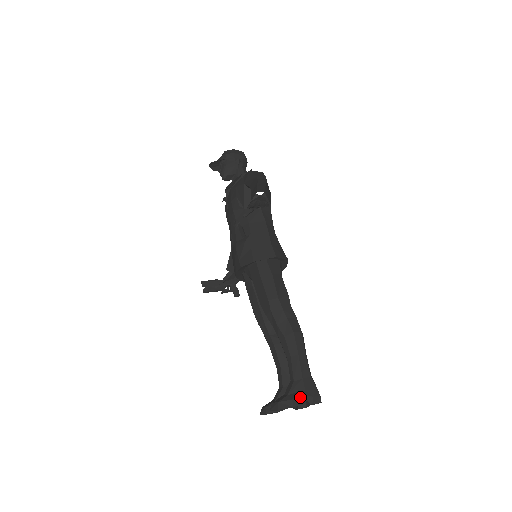
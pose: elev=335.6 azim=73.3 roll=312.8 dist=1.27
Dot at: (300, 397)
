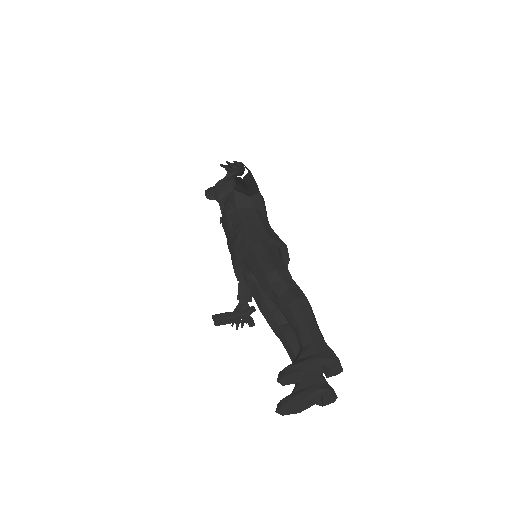
Dot at: (312, 360)
